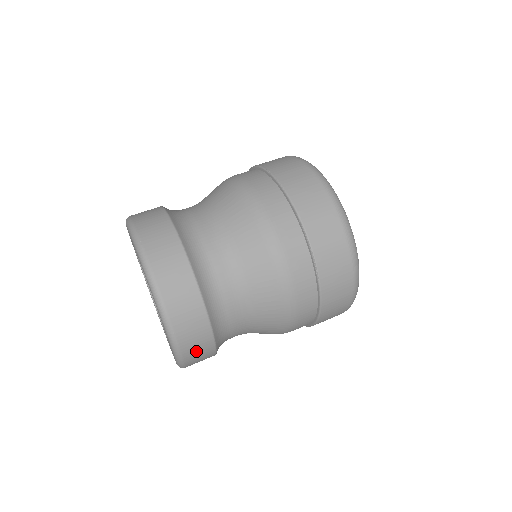
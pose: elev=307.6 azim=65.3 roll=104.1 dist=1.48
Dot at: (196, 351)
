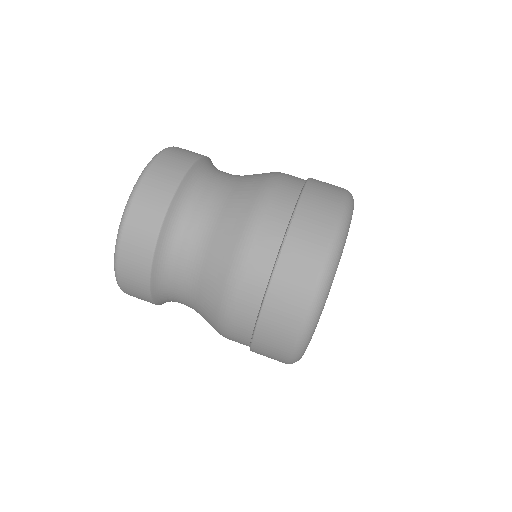
Dot at: occluded
